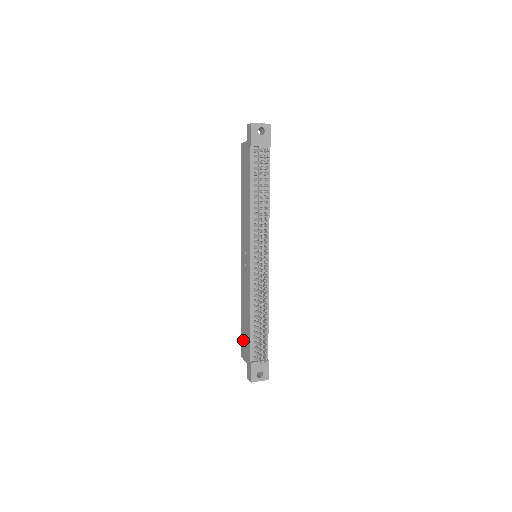
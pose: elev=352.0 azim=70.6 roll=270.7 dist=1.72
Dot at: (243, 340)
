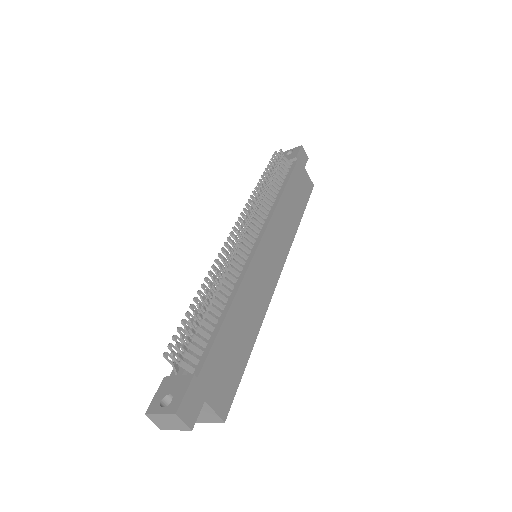
Dot at: occluded
